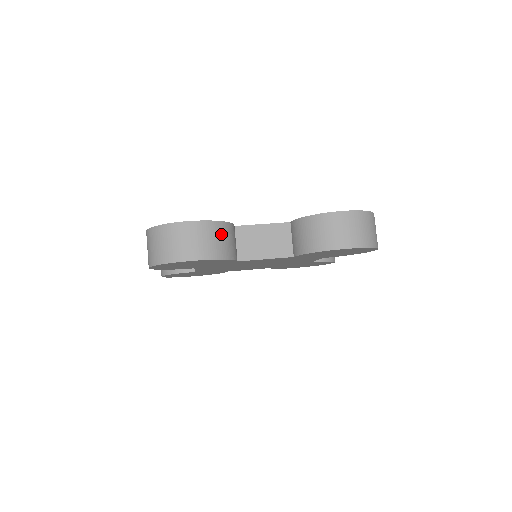
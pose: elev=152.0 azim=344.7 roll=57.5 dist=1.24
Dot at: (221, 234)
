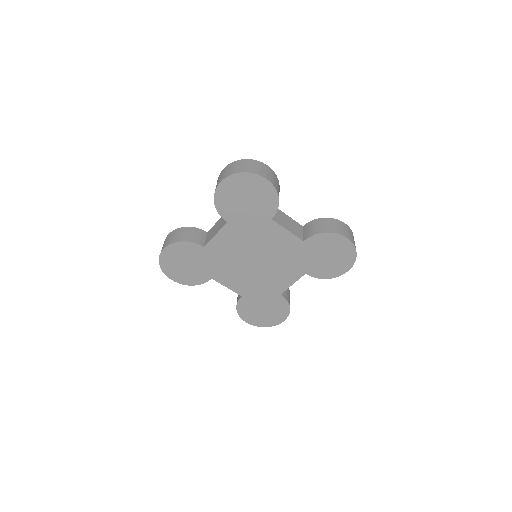
Dot at: occluded
